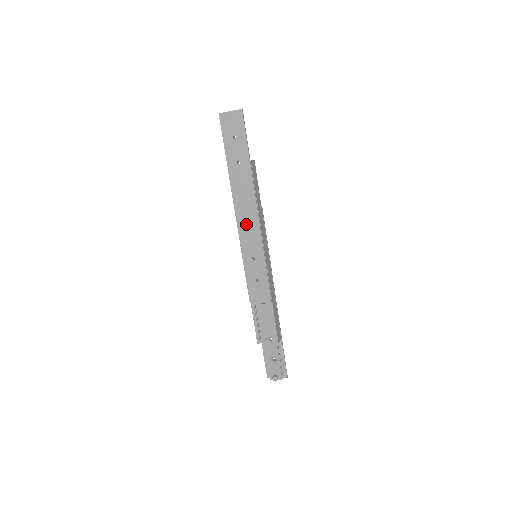
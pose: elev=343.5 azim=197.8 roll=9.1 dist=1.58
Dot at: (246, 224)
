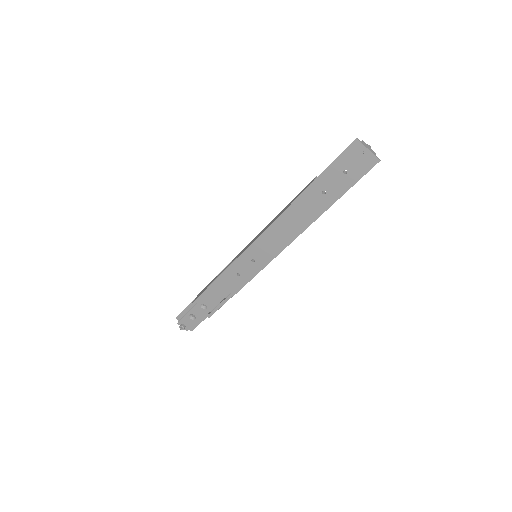
Dot at: (275, 236)
